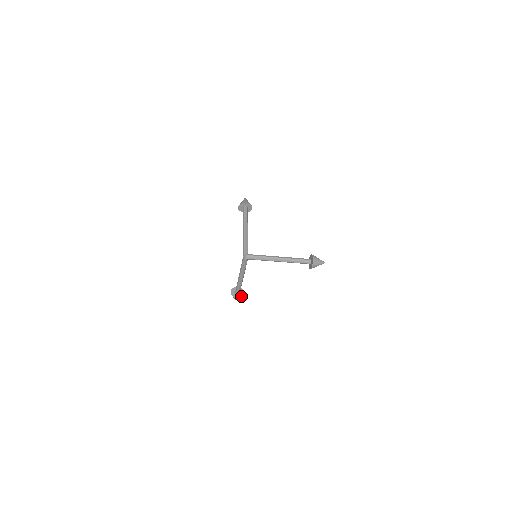
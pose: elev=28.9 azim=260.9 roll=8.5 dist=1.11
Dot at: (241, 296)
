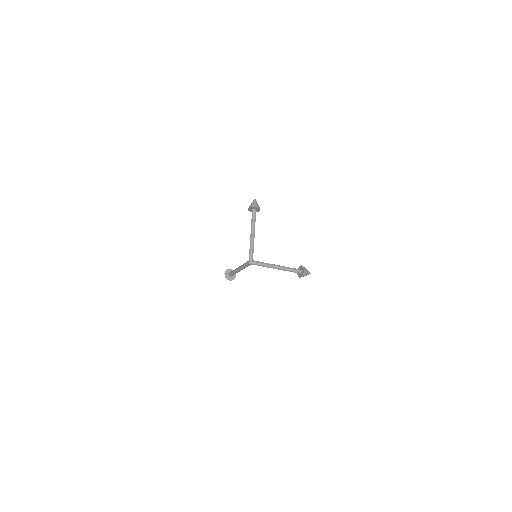
Dot at: (233, 278)
